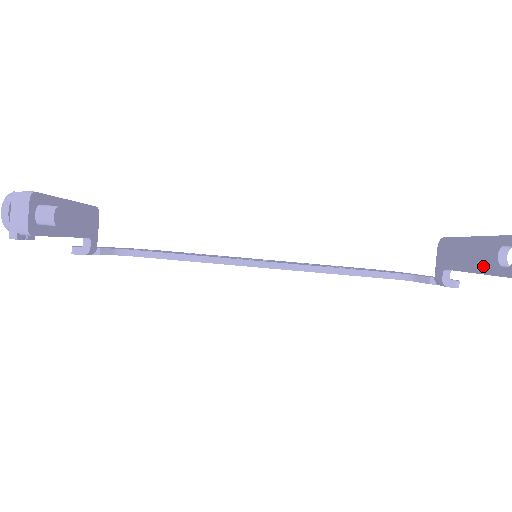
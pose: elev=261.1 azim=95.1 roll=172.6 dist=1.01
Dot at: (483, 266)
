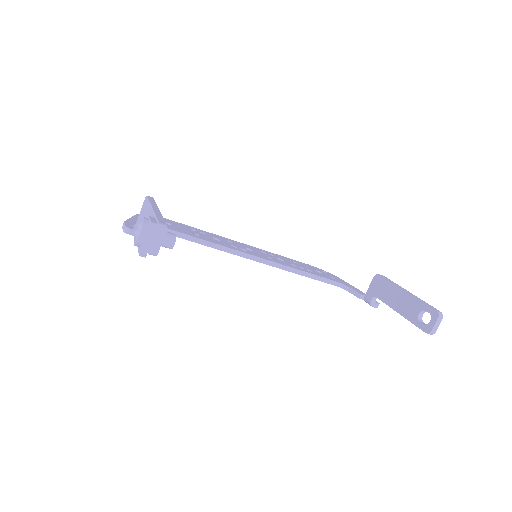
Dot at: (406, 313)
